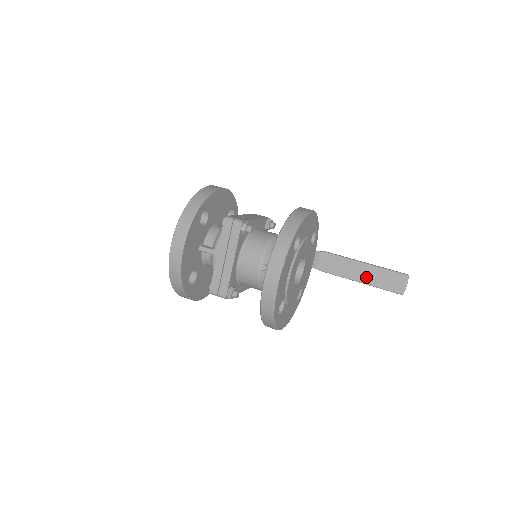
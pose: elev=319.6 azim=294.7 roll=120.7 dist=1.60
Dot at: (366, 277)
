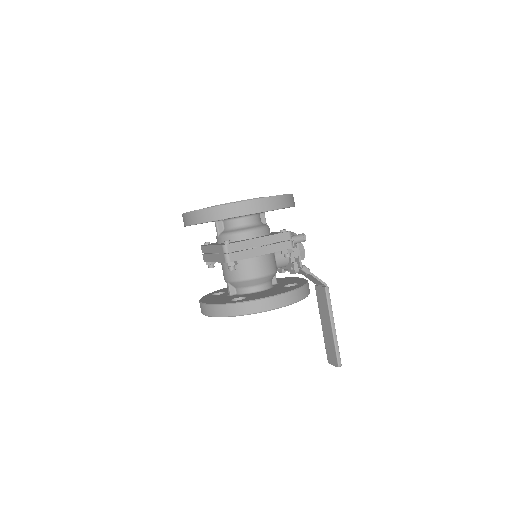
Dot at: (326, 331)
